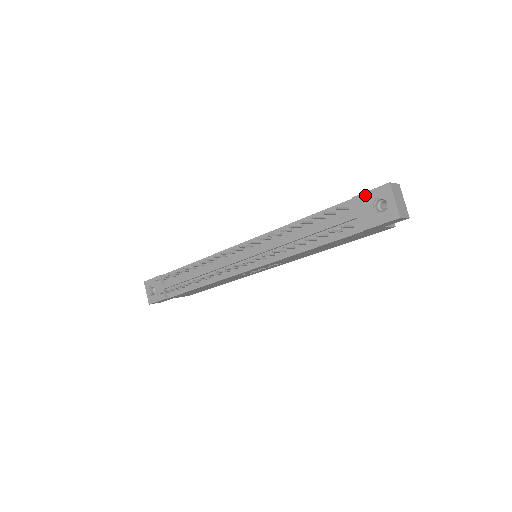
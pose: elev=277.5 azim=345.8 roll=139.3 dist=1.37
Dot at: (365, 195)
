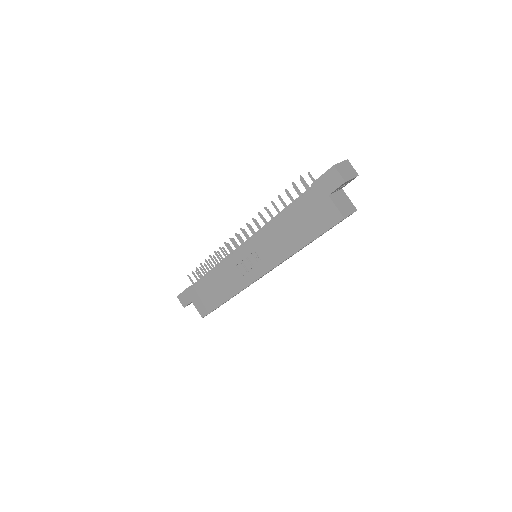
Dot at: occluded
